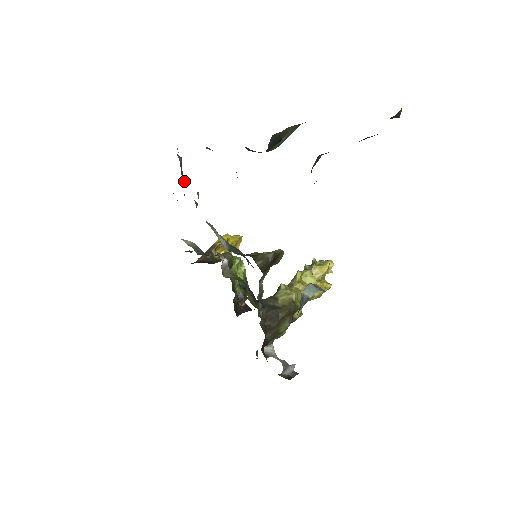
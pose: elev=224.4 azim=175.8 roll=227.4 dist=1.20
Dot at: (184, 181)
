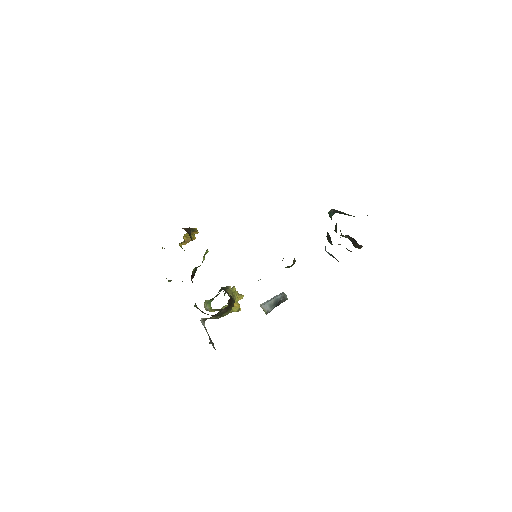
Dot at: occluded
